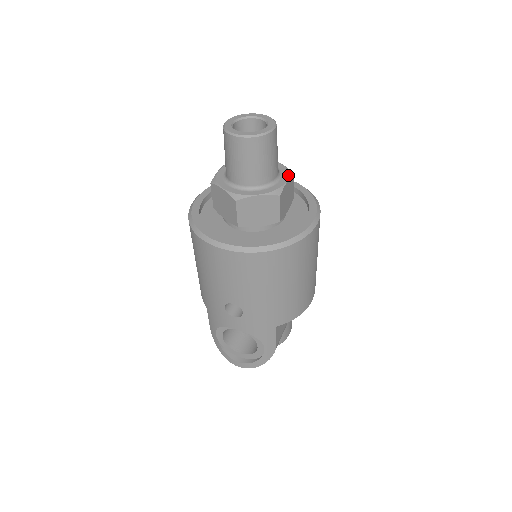
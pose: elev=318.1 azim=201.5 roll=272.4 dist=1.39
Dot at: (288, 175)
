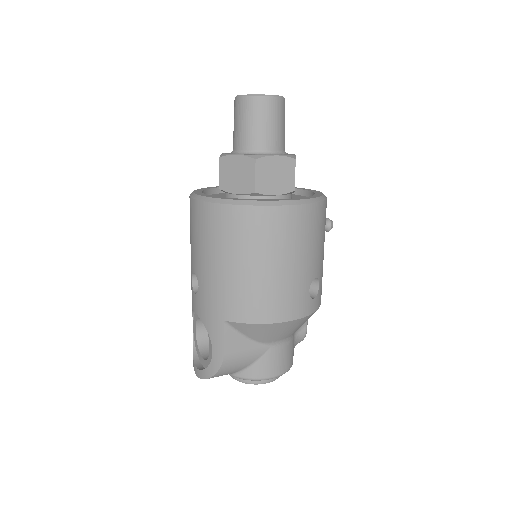
Dot at: (285, 155)
